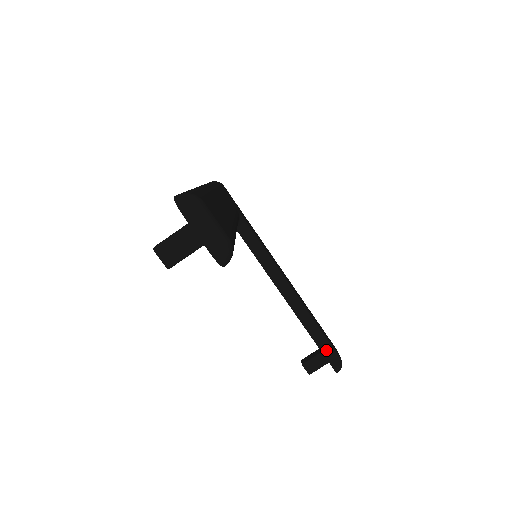
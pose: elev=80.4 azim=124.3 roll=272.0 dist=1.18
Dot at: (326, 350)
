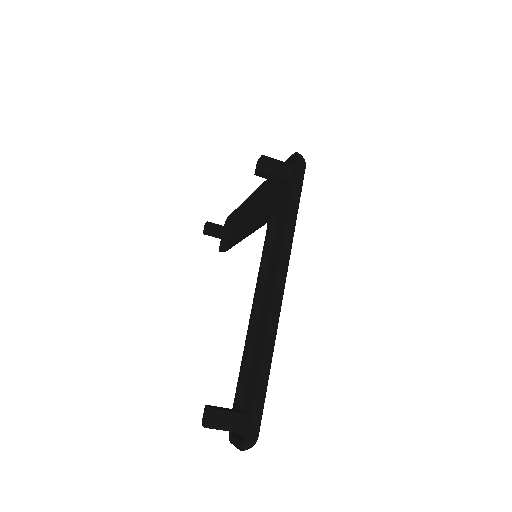
Dot at: (228, 249)
